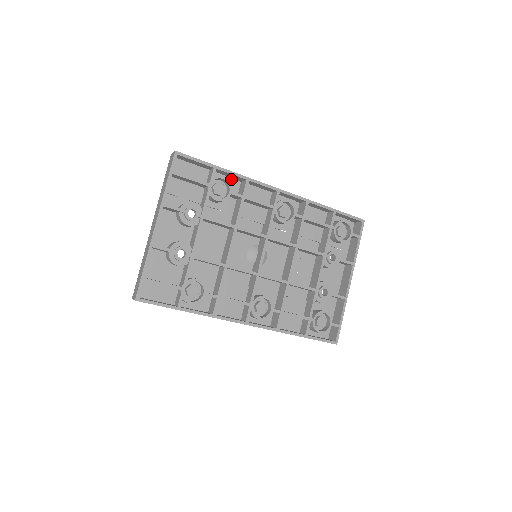
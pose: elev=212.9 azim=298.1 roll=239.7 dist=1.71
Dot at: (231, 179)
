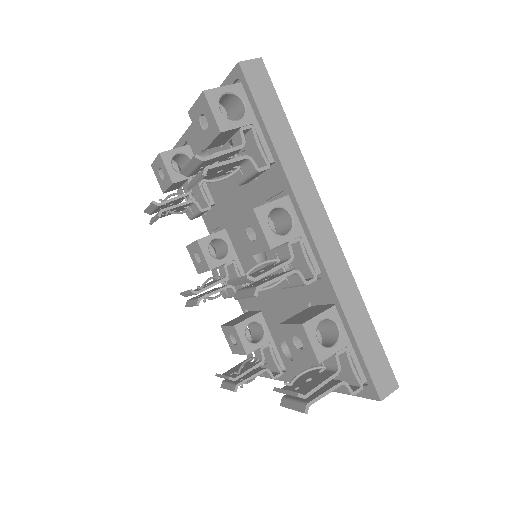
Dot at: occluded
